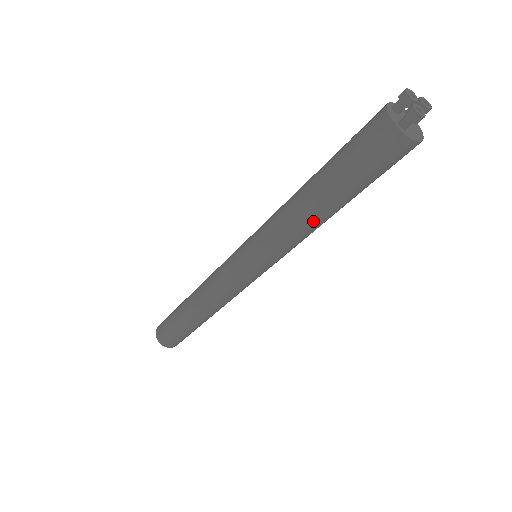
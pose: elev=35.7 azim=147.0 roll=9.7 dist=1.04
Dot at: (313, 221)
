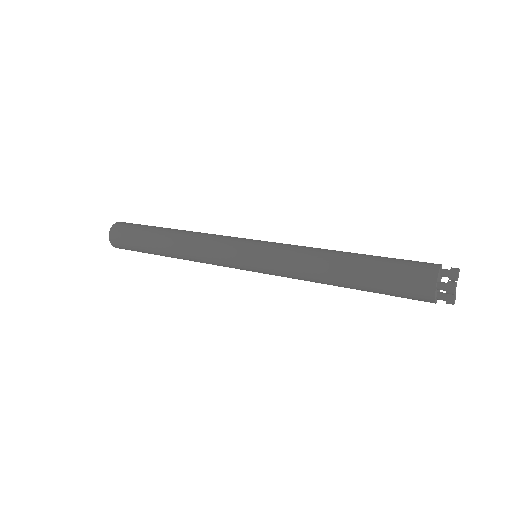
Dot at: occluded
